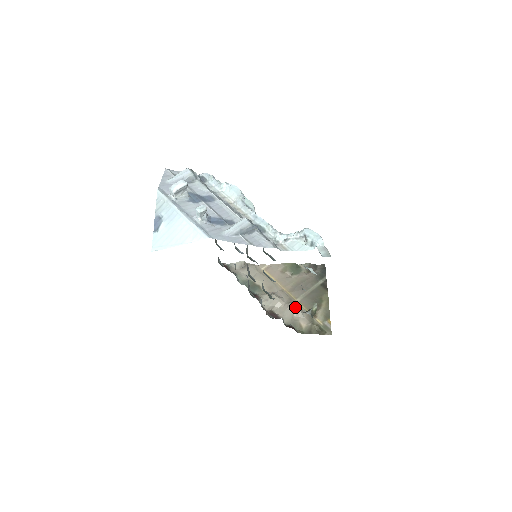
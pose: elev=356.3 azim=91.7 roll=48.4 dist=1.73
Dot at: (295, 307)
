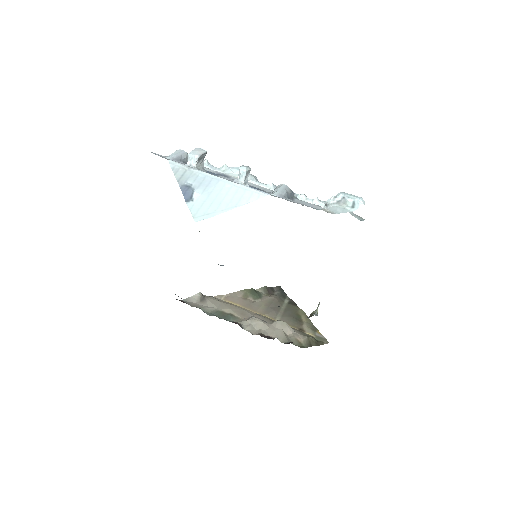
Dot at: (284, 324)
